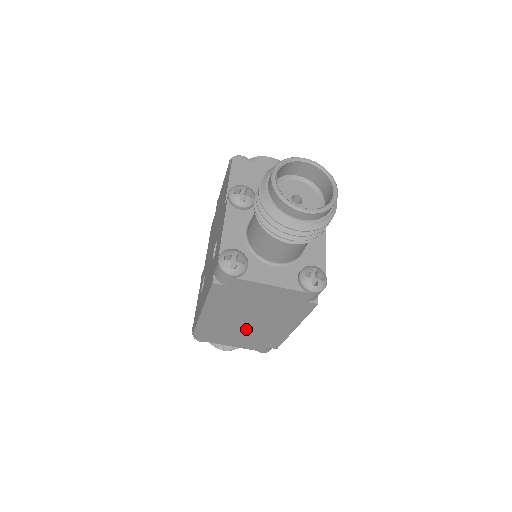
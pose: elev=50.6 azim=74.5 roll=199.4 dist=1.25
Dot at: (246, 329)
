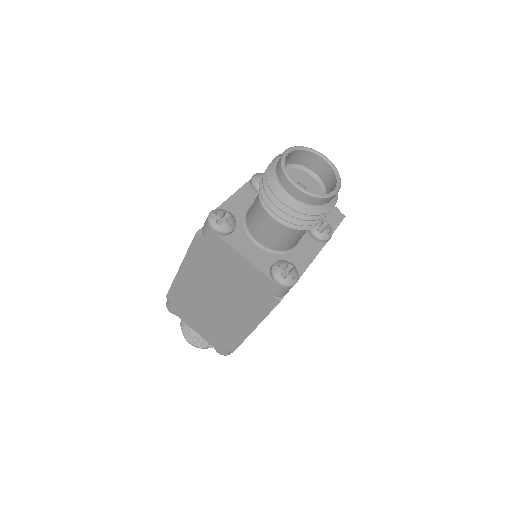
Dot at: (211, 311)
